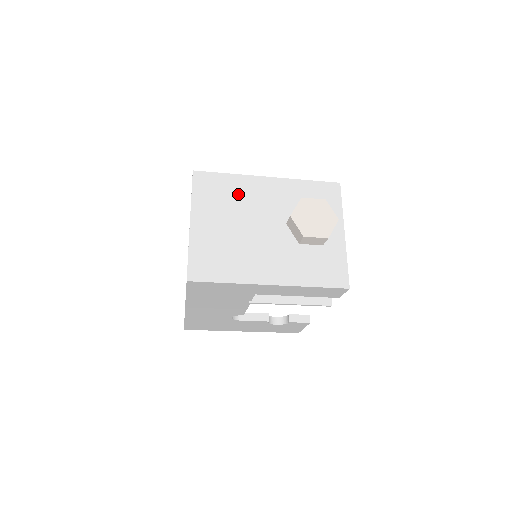
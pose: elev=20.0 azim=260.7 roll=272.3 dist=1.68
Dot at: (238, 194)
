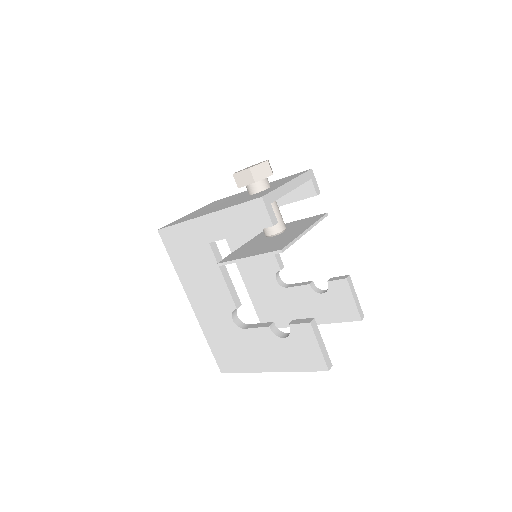
Dot at: (231, 197)
